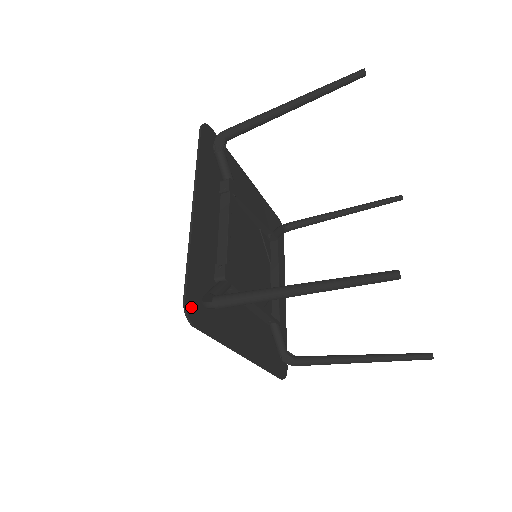
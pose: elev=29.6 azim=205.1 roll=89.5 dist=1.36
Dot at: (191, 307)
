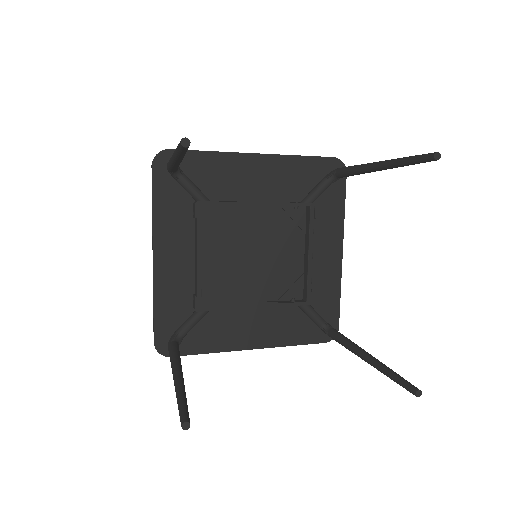
Dot at: (163, 345)
